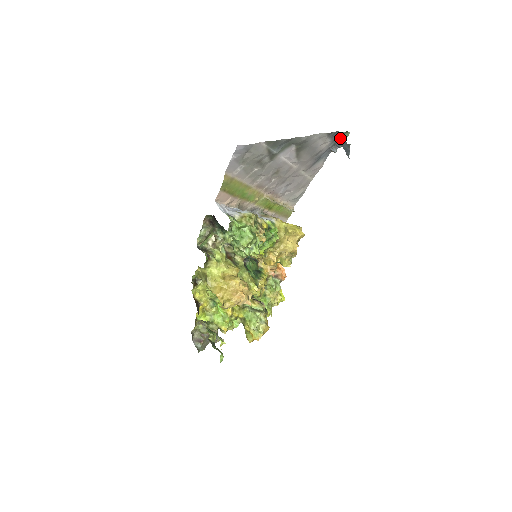
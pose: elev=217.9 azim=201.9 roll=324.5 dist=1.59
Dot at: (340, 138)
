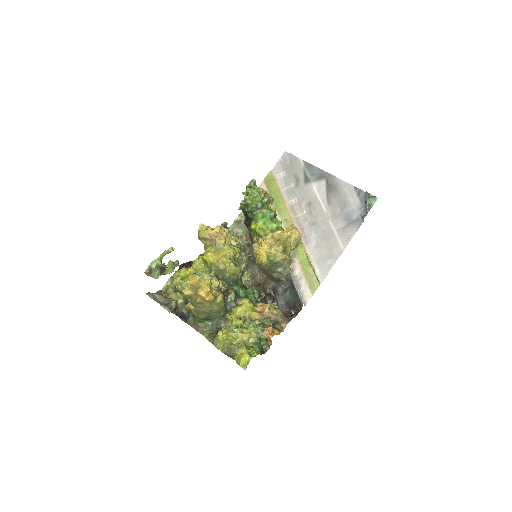
Dot at: (366, 198)
